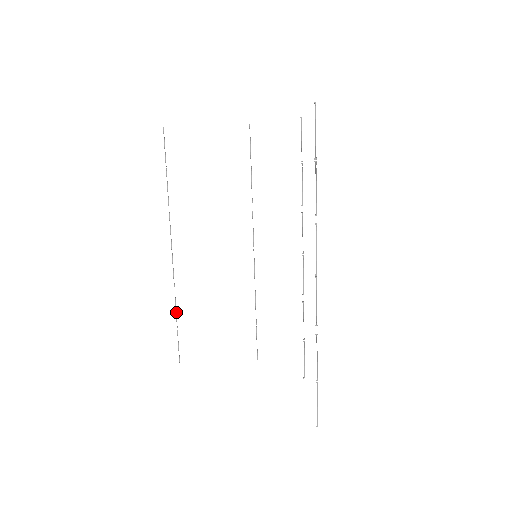
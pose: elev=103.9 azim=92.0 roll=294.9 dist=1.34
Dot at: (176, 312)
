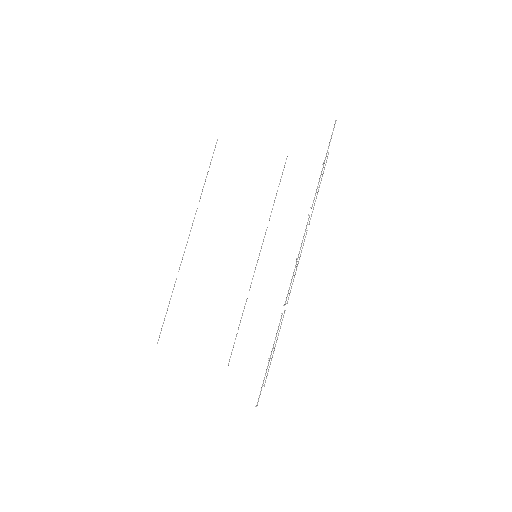
Dot at: occluded
